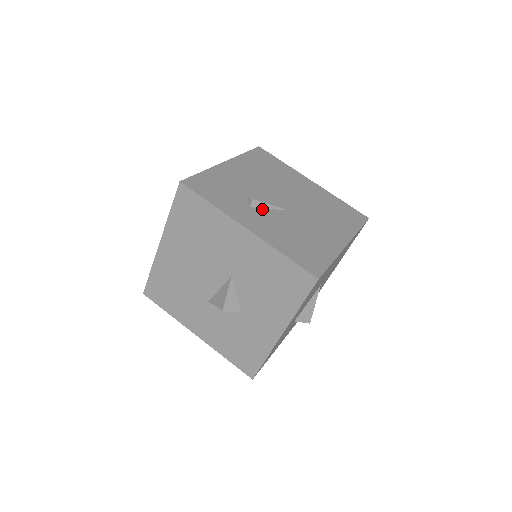
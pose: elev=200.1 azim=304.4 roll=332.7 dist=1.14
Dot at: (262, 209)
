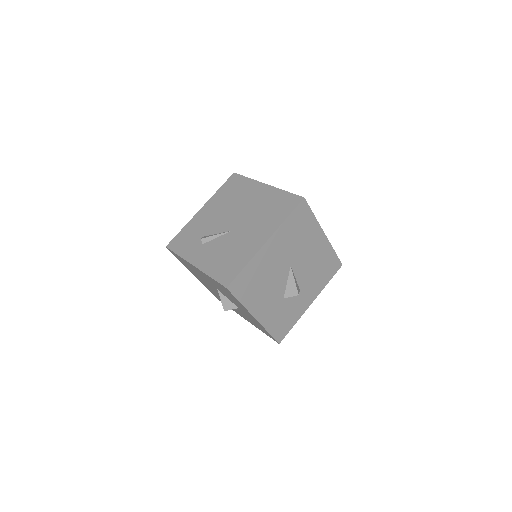
Dot at: (211, 241)
